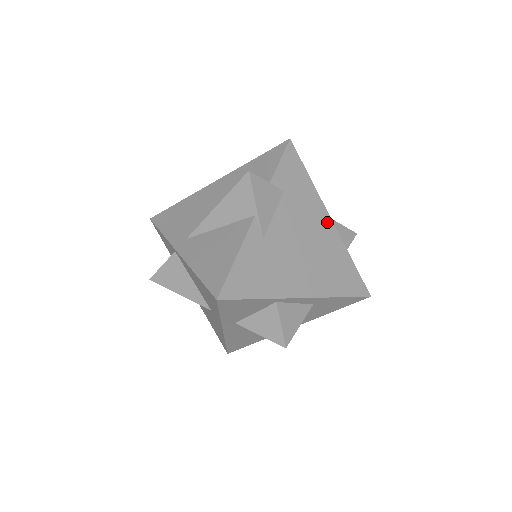
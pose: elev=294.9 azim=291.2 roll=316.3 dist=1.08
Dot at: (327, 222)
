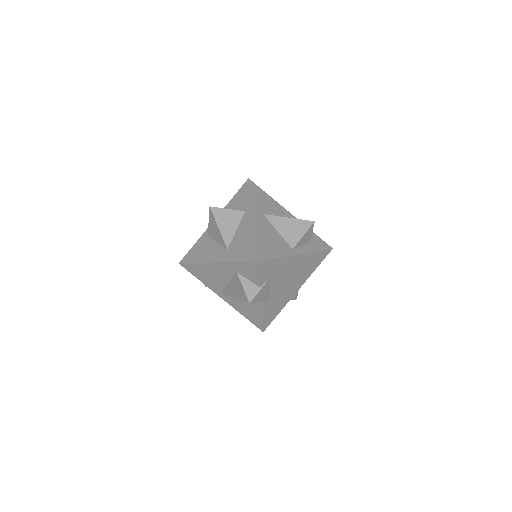
Dot at: (297, 258)
